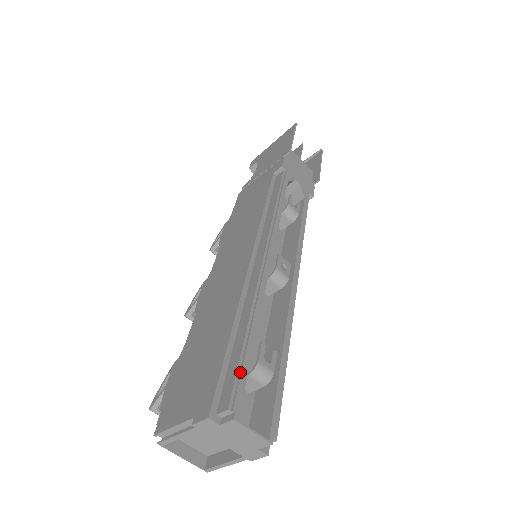
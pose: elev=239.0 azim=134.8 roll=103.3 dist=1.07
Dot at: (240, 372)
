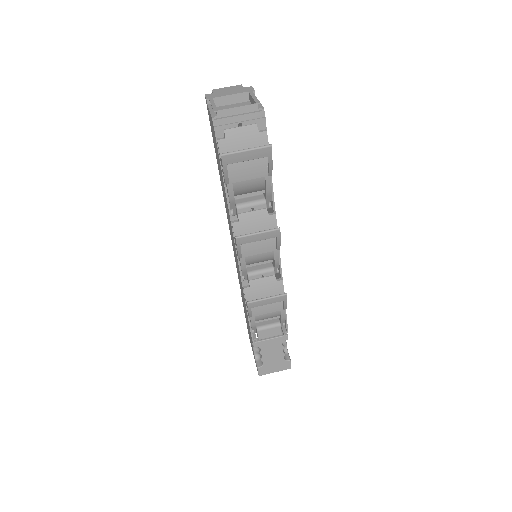
Dot at: occluded
